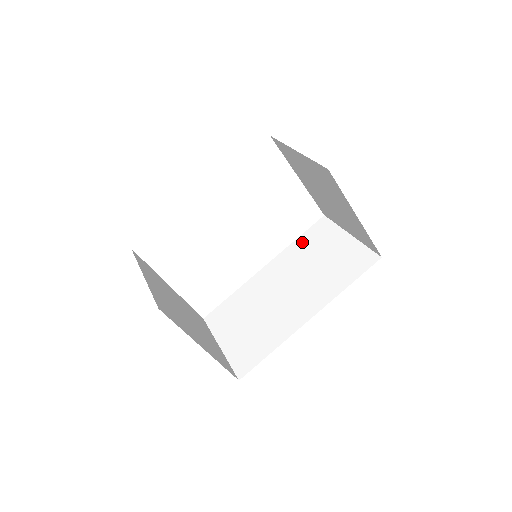
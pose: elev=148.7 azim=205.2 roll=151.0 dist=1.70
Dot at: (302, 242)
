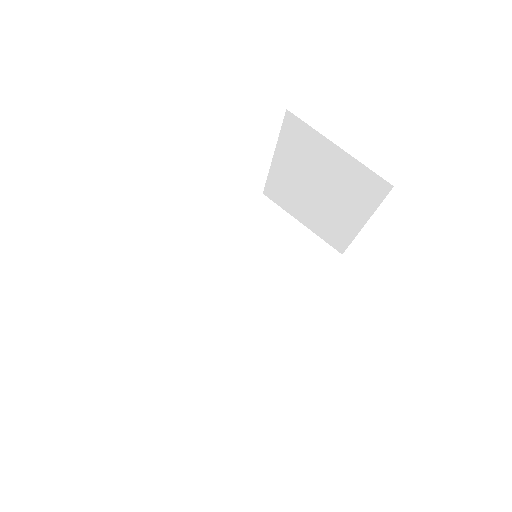
Dot at: (246, 224)
